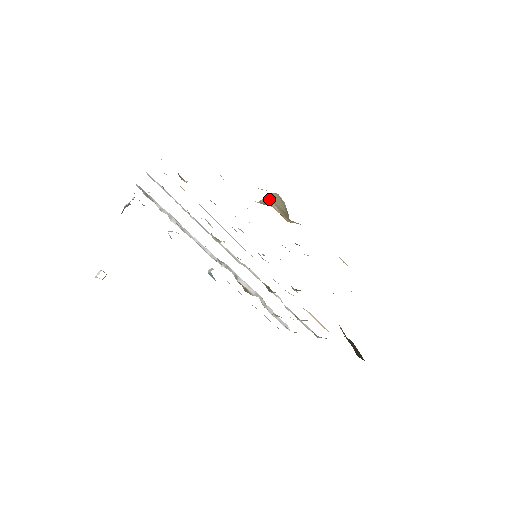
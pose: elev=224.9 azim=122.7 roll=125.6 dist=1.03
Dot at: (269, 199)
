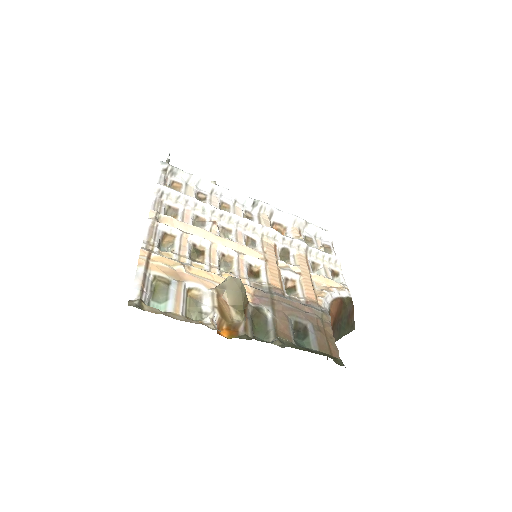
Dot at: (222, 286)
